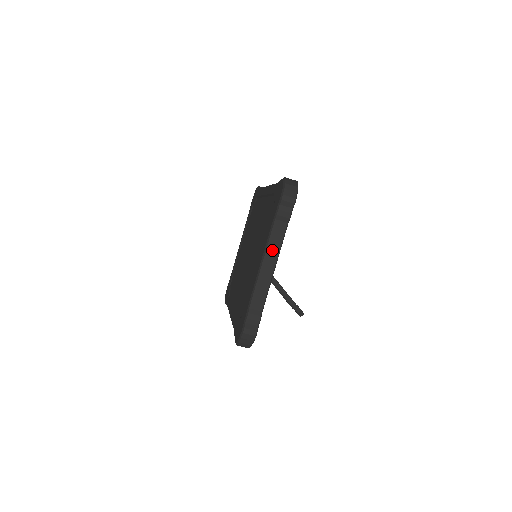
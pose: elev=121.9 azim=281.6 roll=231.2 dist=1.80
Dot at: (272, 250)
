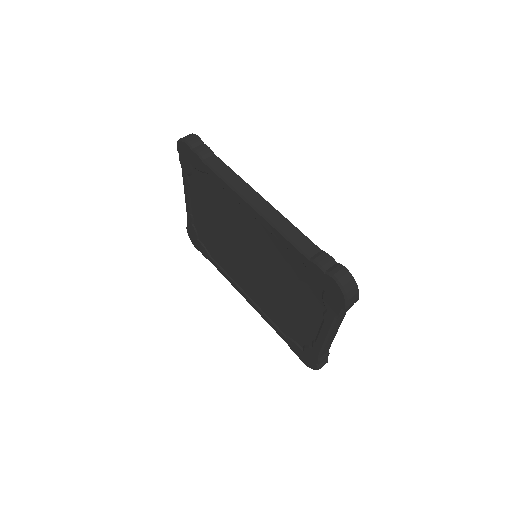
Dot at: (336, 328)
